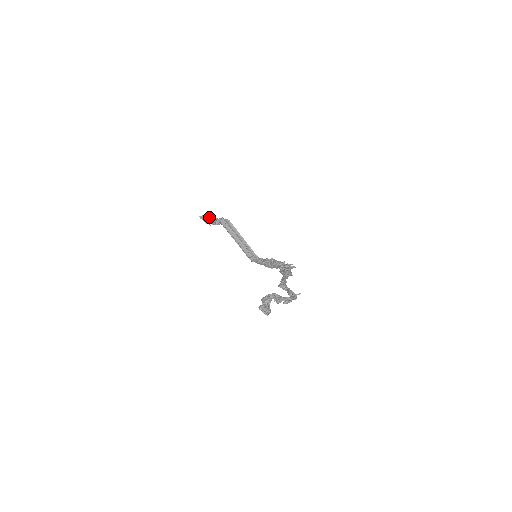
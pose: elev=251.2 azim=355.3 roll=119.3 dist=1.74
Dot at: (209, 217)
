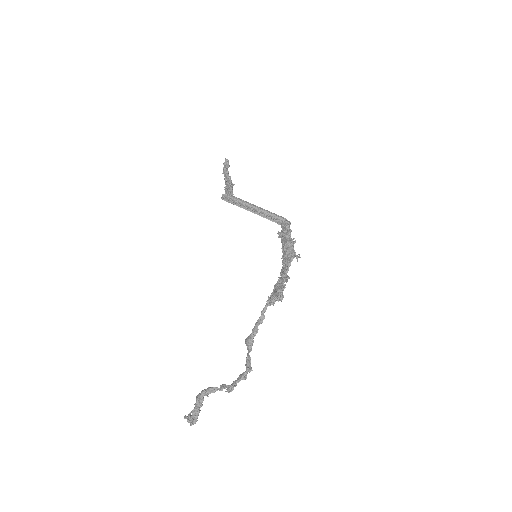
Dot at: (225, 172)
